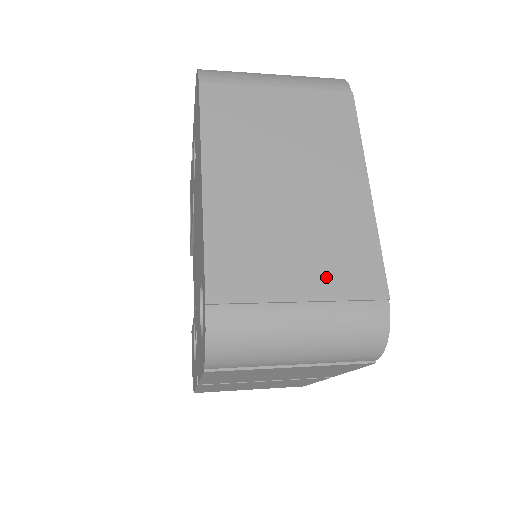
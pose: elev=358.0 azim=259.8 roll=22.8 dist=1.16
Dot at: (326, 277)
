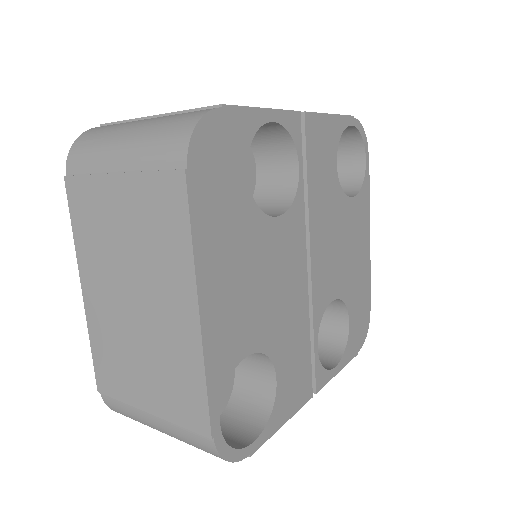
Dot at: (163, 399)
